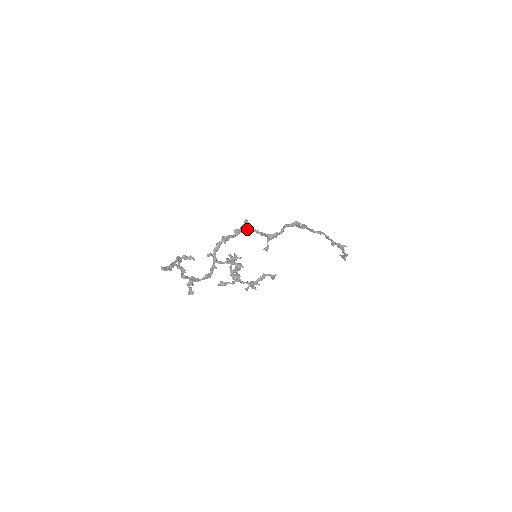
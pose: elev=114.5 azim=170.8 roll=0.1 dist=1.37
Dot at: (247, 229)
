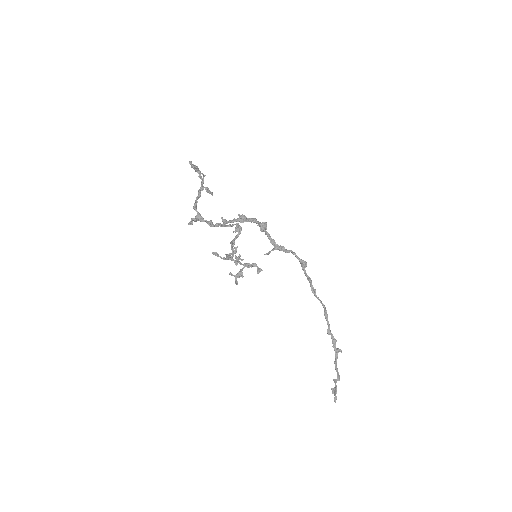
Dot at: (263, 229)
